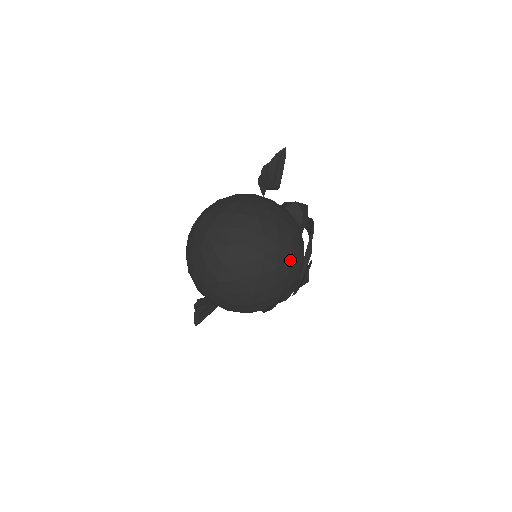
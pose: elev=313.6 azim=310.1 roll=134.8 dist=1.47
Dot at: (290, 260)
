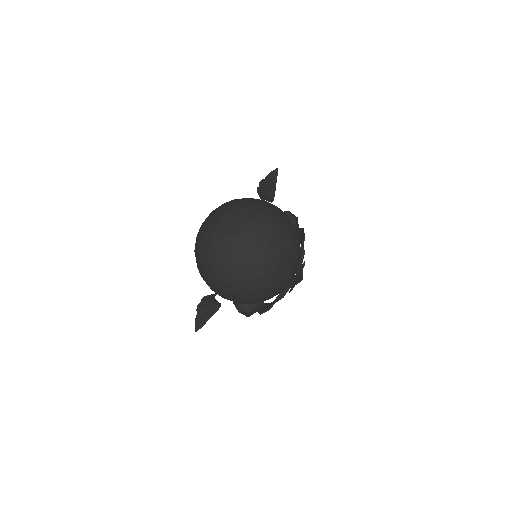
Dot at: (290, 249)
